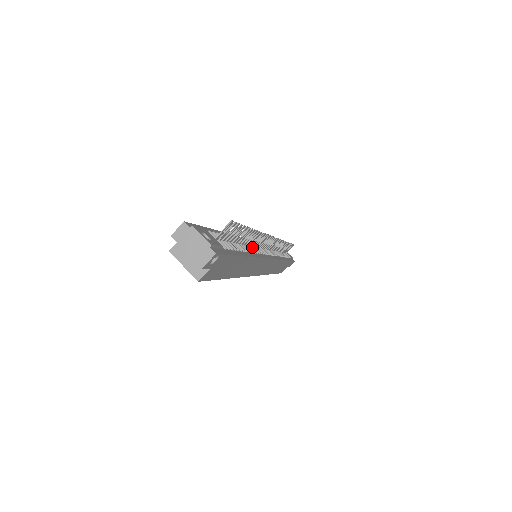
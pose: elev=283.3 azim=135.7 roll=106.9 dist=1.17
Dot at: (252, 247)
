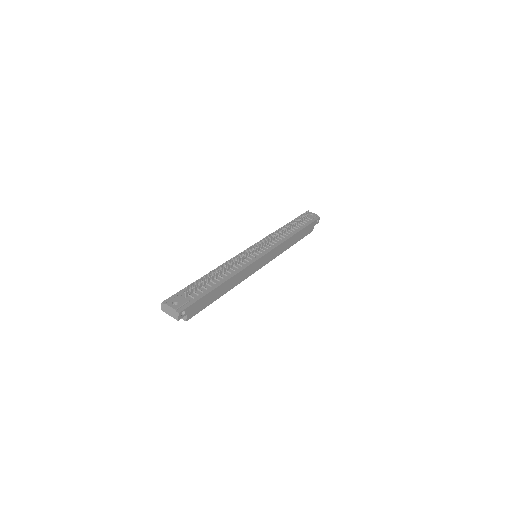
Dot at: (237, 264)
